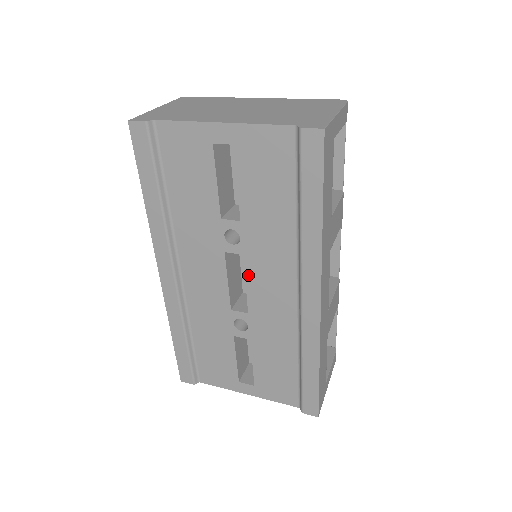
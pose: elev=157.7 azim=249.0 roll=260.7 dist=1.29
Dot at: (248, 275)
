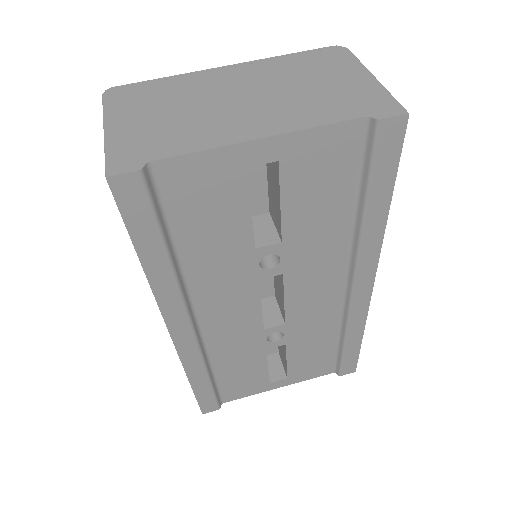
Dot at: (288, 290)
